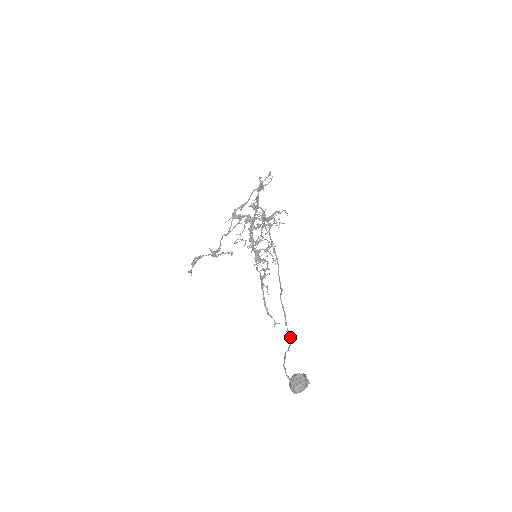
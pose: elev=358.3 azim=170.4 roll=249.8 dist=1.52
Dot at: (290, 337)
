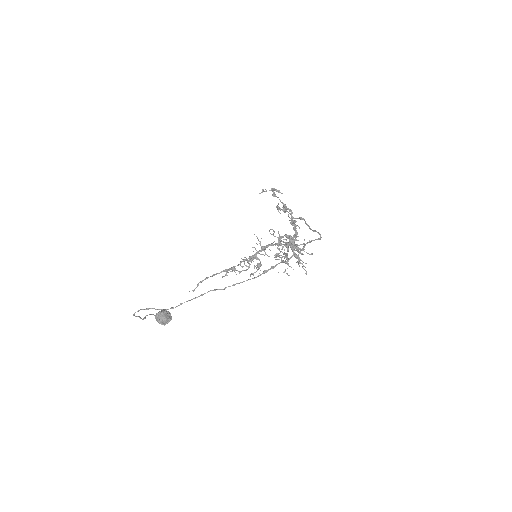
Dot at: (172, 308)
